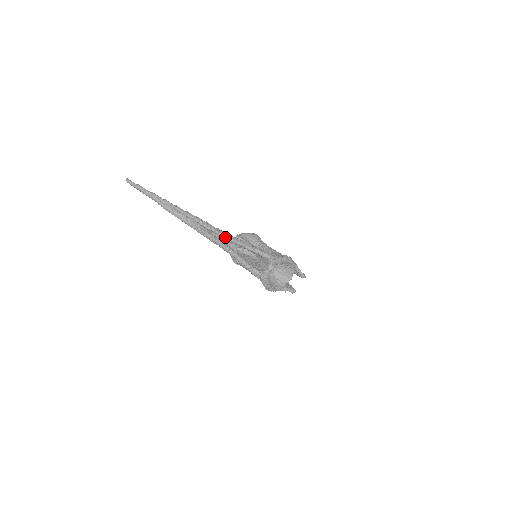
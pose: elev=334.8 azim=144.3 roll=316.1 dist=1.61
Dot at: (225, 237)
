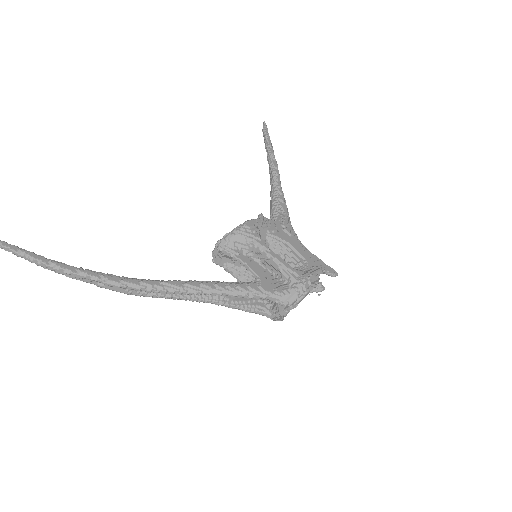
Dot at: (200, 294)
